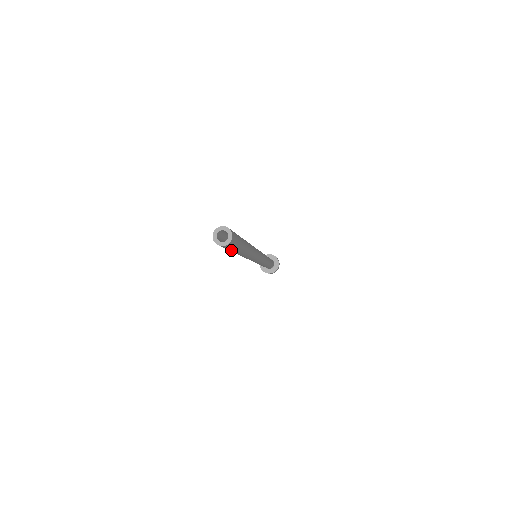
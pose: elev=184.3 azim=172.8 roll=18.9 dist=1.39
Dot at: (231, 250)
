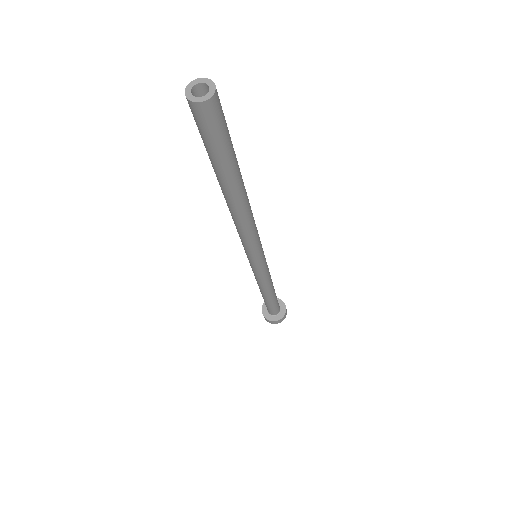
Dot at: (207, 147)
